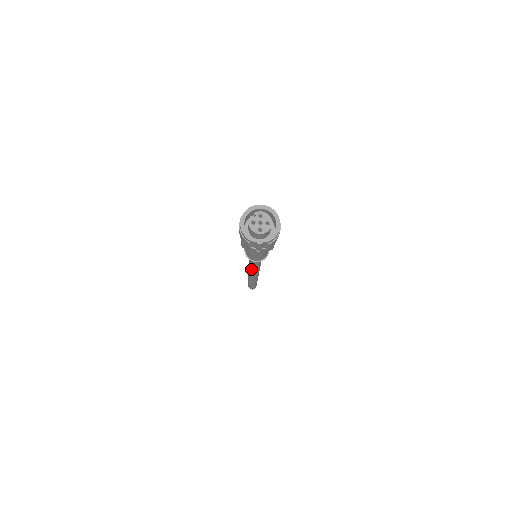
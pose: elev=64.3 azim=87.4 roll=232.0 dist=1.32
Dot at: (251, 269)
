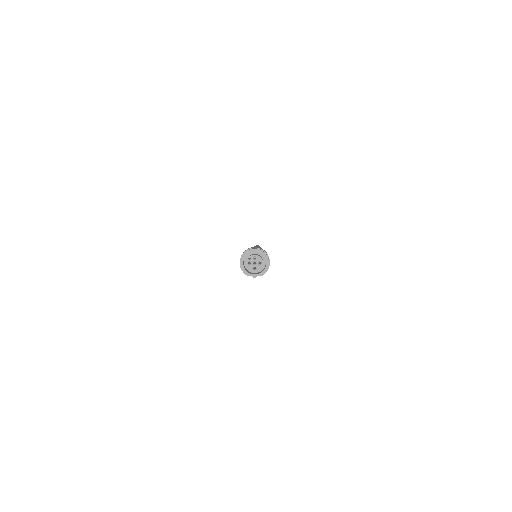
Dot at: occluded
